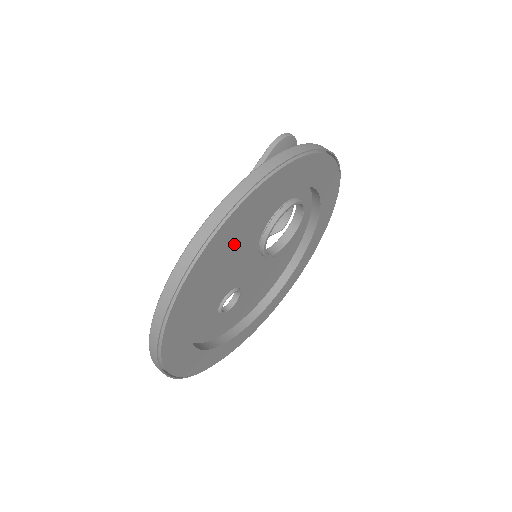
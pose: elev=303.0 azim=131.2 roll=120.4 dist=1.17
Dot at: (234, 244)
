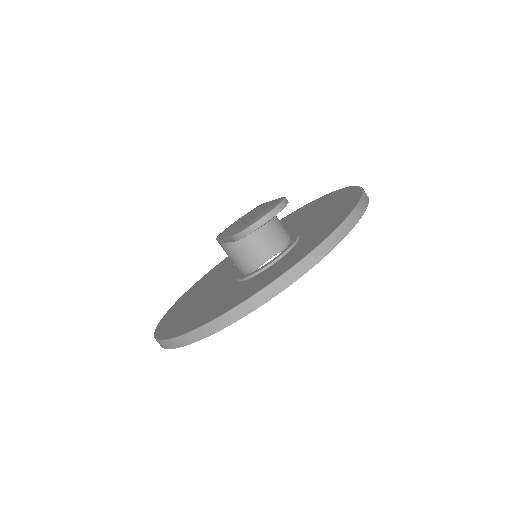
Dot at: (207, 298)
